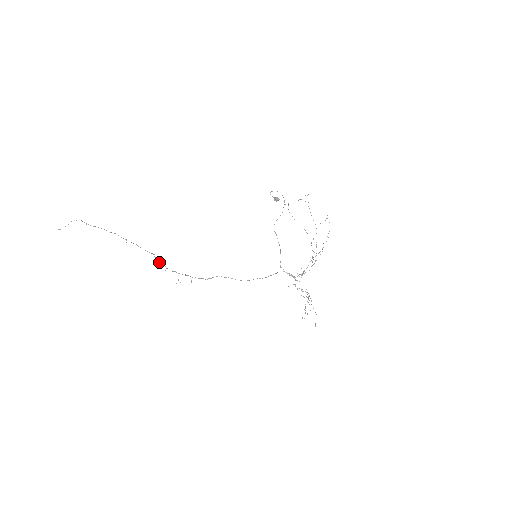
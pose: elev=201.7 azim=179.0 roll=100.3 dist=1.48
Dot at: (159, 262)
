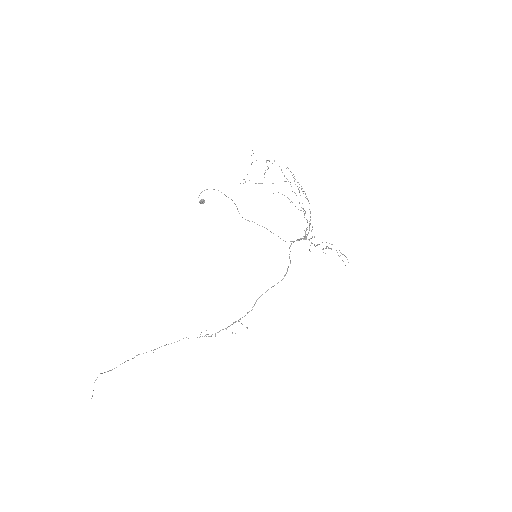
Dot at: (199, 337)
